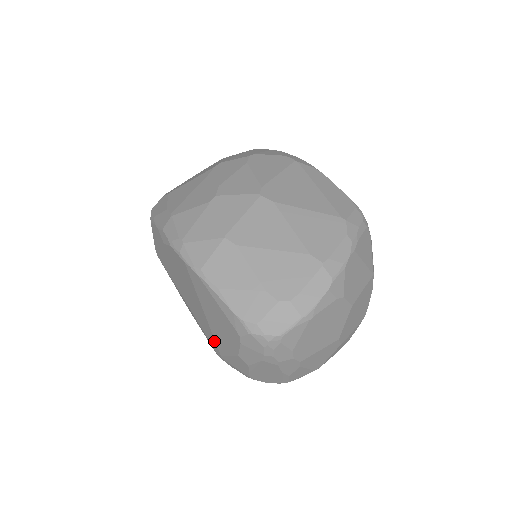
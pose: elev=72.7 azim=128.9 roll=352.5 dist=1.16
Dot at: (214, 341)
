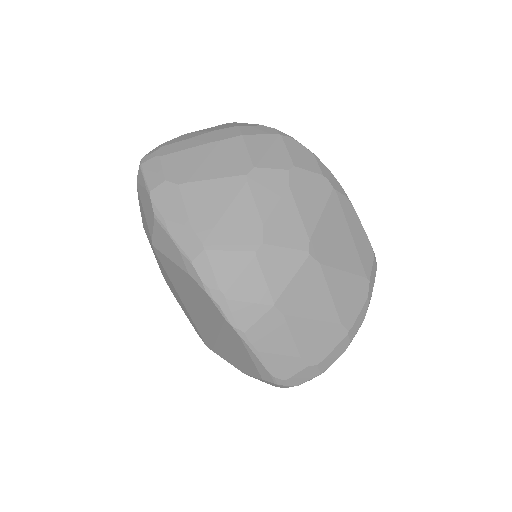
Dot at: (212, 344)
